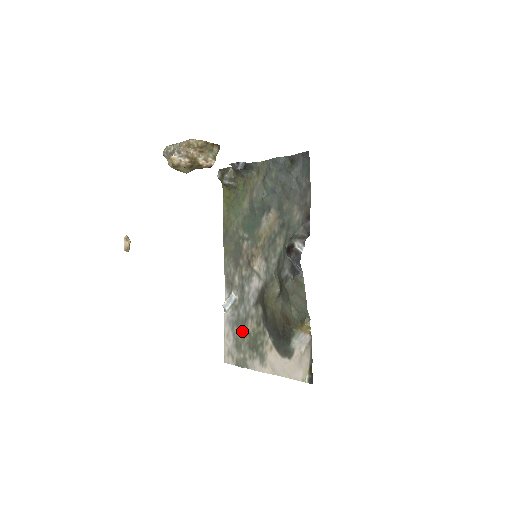
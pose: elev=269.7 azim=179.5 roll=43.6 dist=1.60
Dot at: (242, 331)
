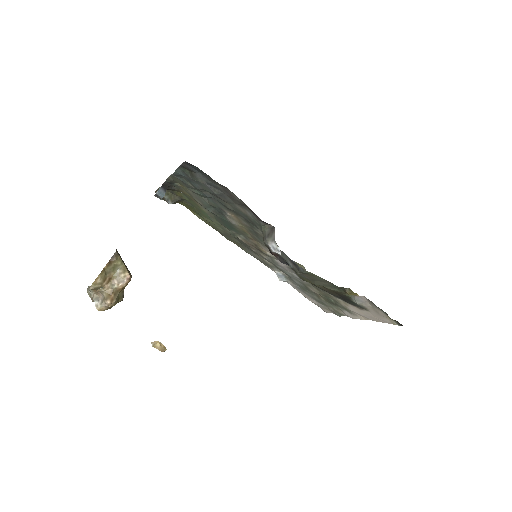
Dot at: (313, 294)
